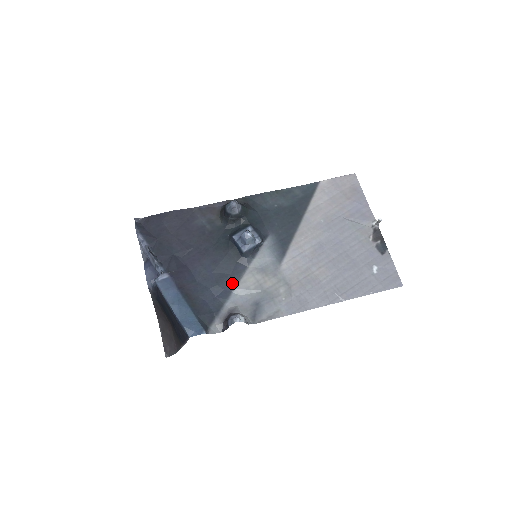
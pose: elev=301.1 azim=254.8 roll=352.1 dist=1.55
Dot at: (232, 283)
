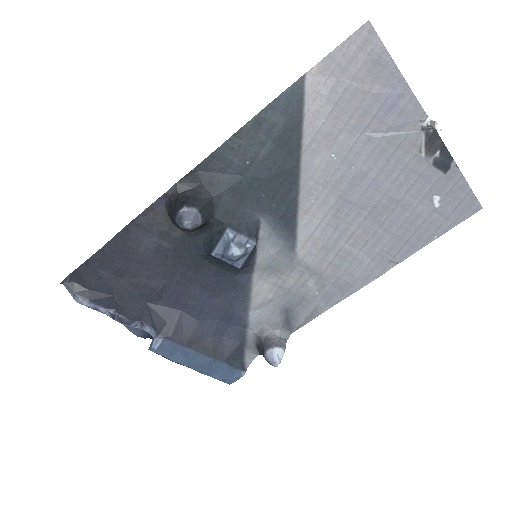
Dot at: (242, 302)
